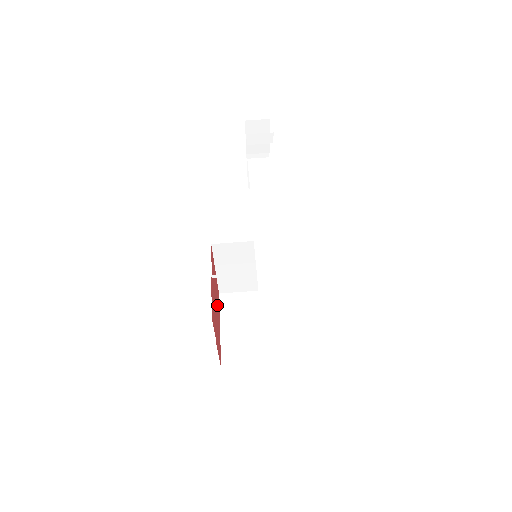
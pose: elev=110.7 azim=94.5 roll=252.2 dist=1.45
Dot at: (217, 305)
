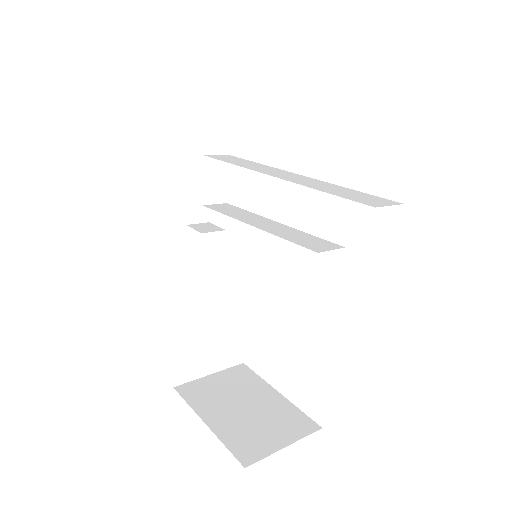
Dot at: occluded
